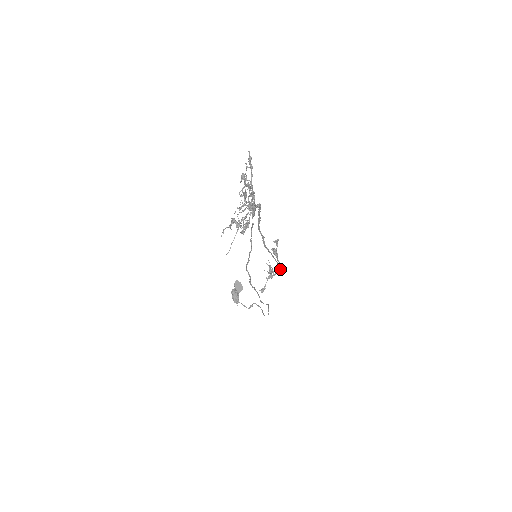
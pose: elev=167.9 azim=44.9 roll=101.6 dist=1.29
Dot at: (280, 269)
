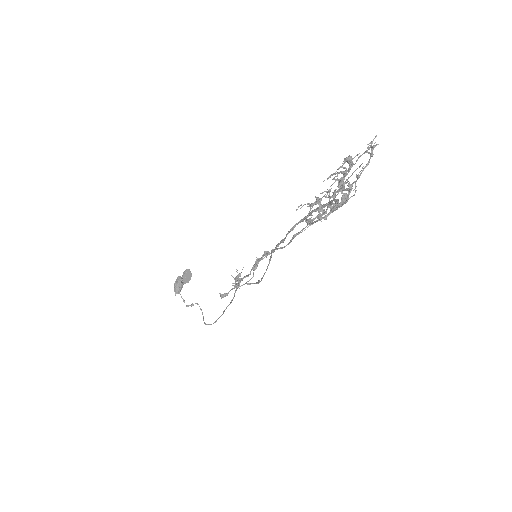
Dot at: (252, 283)
